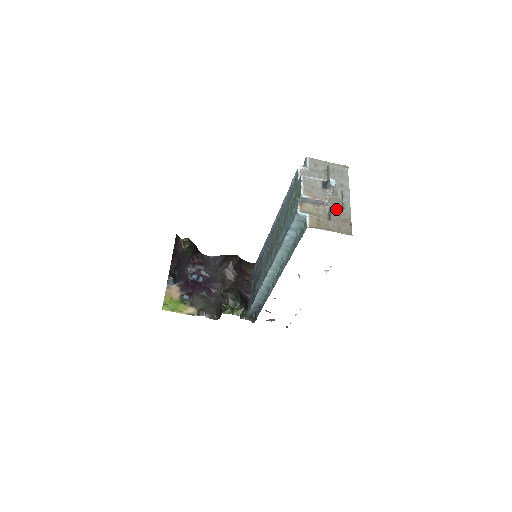
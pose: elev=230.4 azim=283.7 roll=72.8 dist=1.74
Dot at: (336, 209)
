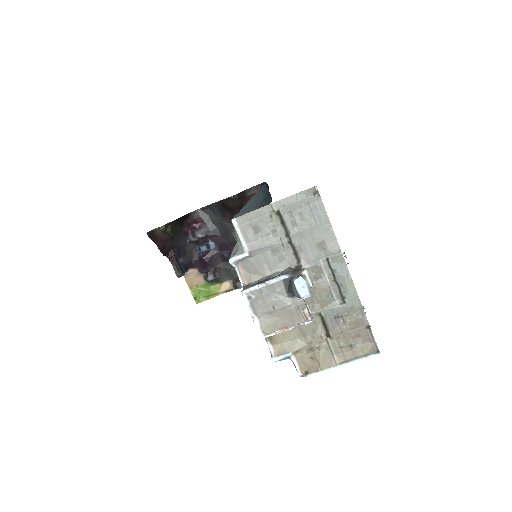
Dot at: (331, 310)
